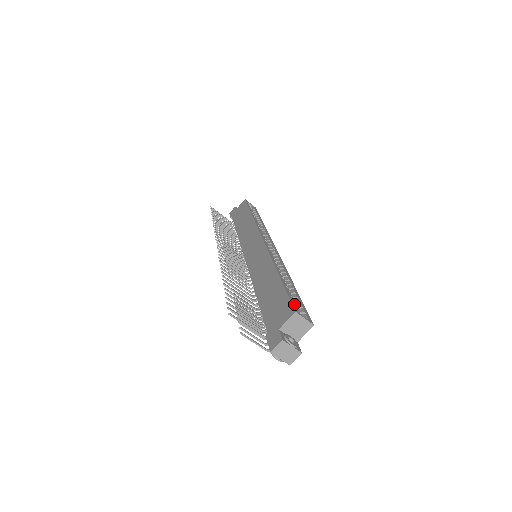
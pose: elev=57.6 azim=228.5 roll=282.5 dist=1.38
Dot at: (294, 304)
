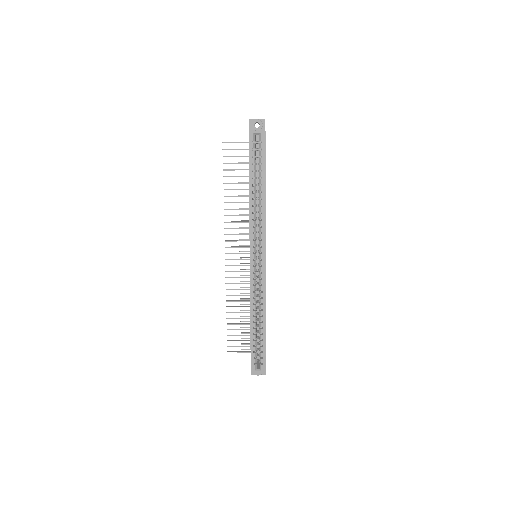
Dot at: (253, 362)
